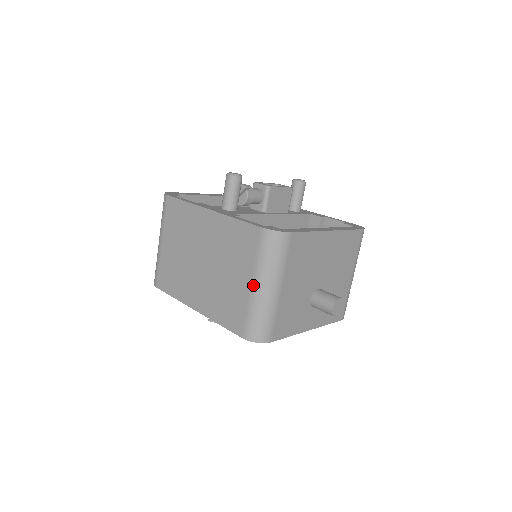
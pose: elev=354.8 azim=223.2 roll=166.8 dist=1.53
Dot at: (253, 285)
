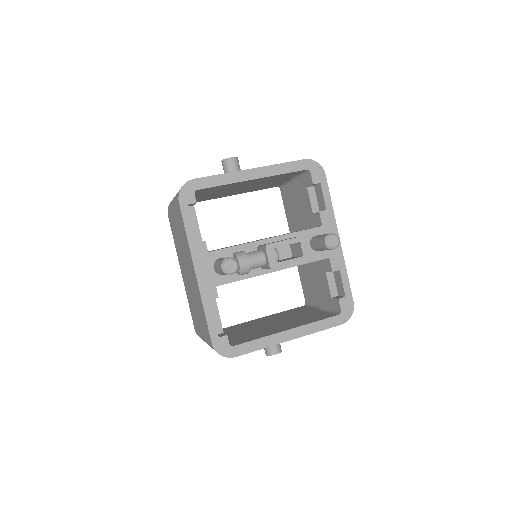
Dot at: (203, 338)
